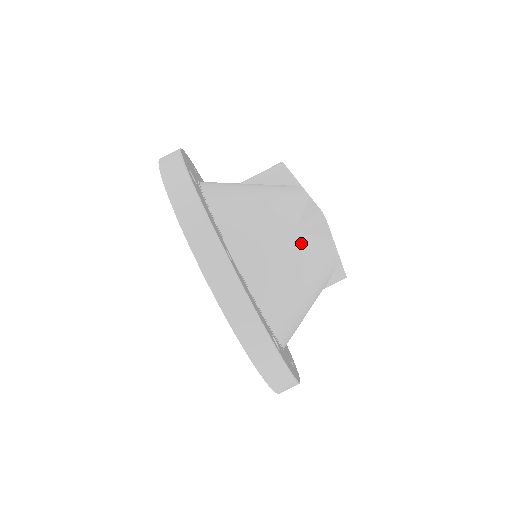
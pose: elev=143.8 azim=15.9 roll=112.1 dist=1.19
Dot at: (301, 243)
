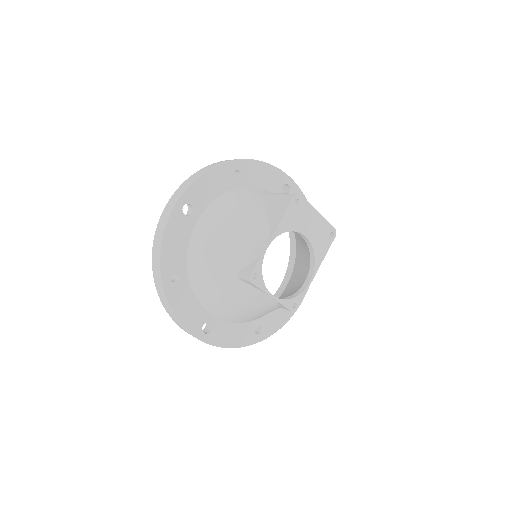
Dot at: (237, 285)
